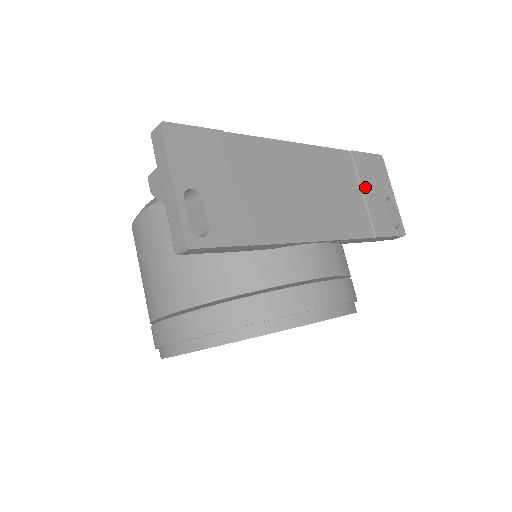
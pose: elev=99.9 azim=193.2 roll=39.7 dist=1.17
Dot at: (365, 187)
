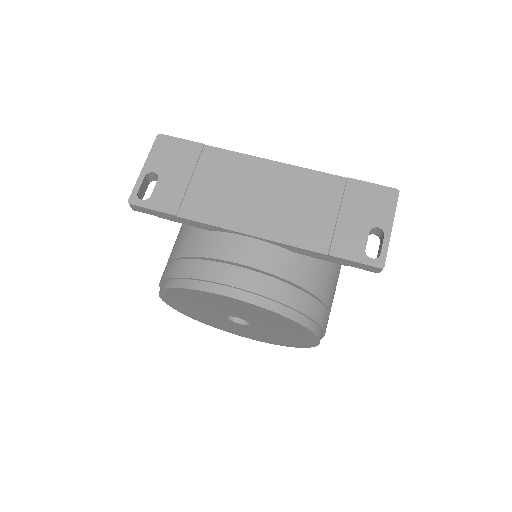
Dot at: (345, 210)
